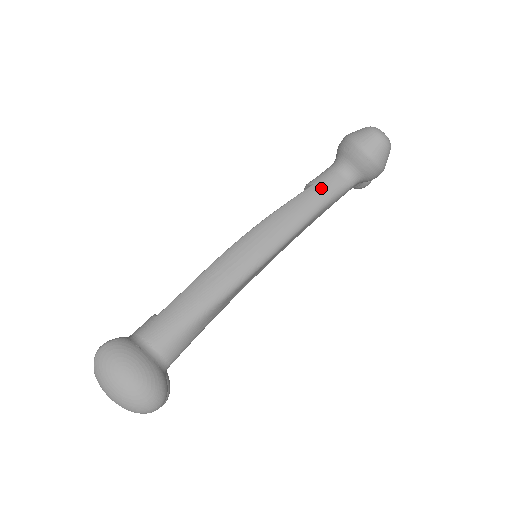
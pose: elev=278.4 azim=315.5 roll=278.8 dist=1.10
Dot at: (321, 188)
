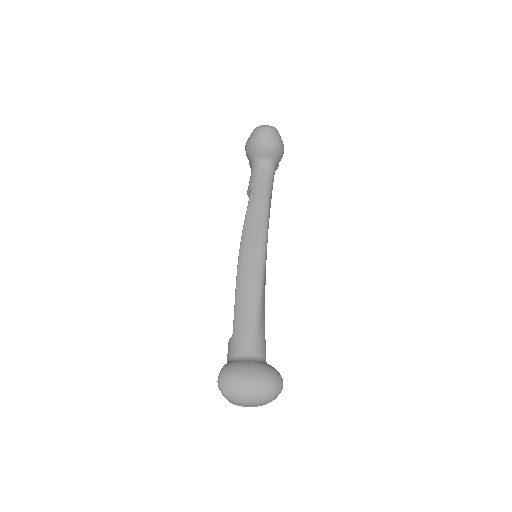
Dot at: (259, 185)
